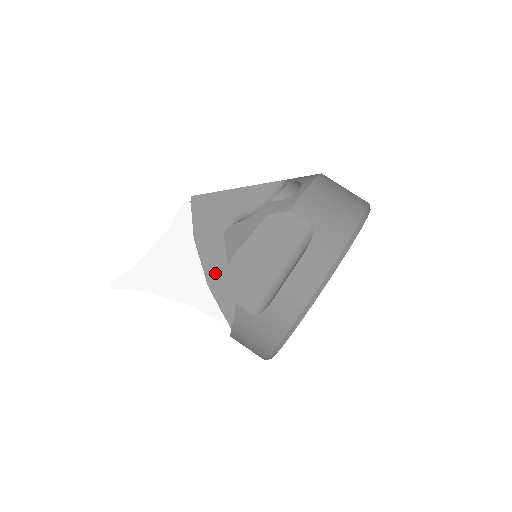
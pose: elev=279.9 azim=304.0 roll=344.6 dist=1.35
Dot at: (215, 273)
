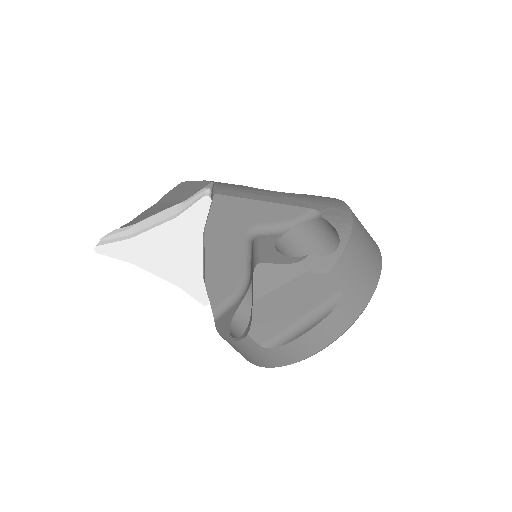
Dot at: (214, 267)
